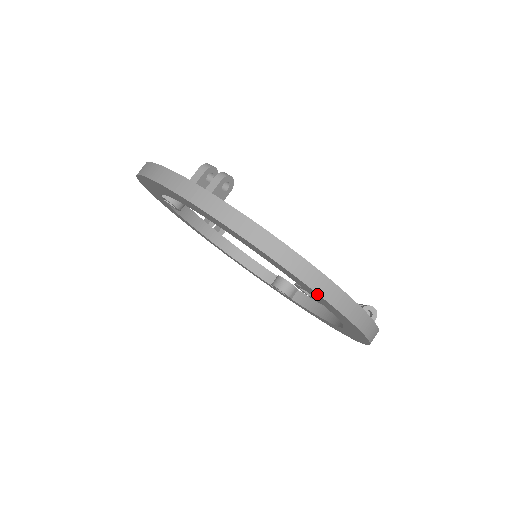
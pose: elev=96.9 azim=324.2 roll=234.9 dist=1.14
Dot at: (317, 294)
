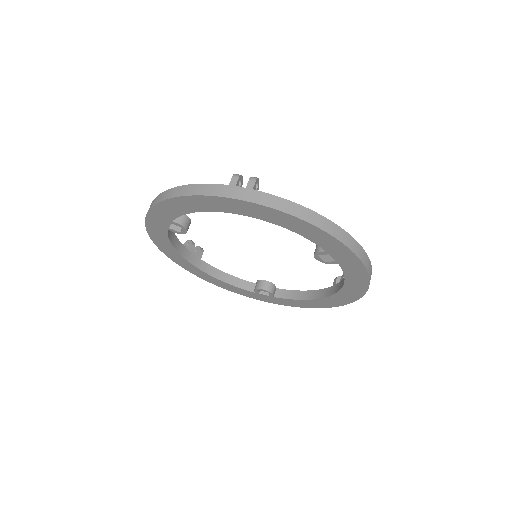
Dot at: (345, 247)
